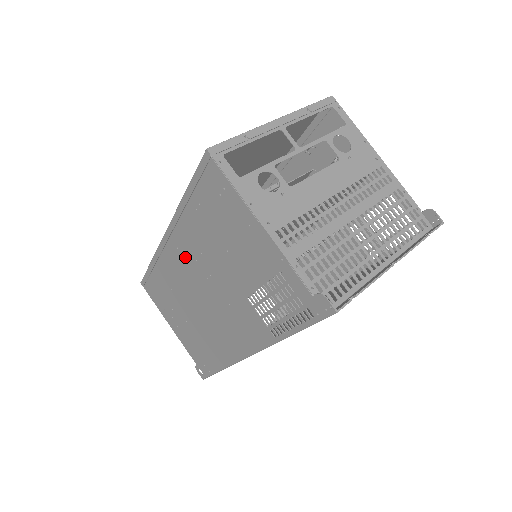
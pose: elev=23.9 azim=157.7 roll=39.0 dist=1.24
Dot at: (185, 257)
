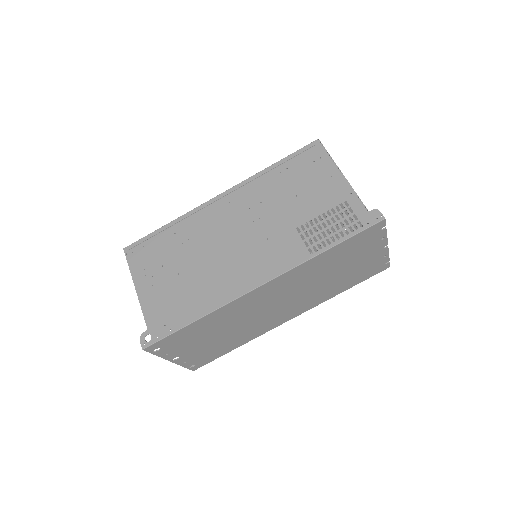
Dot at: (235, 208)
